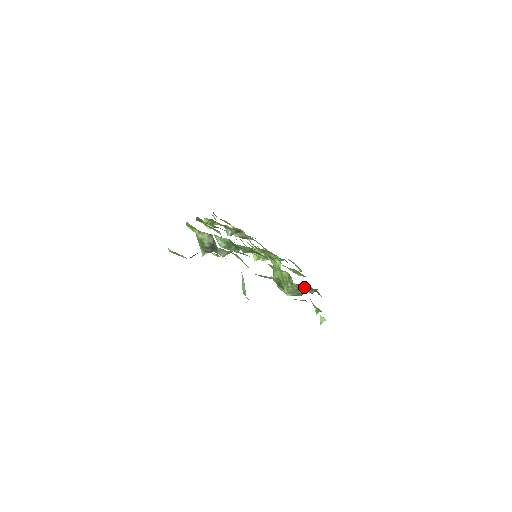
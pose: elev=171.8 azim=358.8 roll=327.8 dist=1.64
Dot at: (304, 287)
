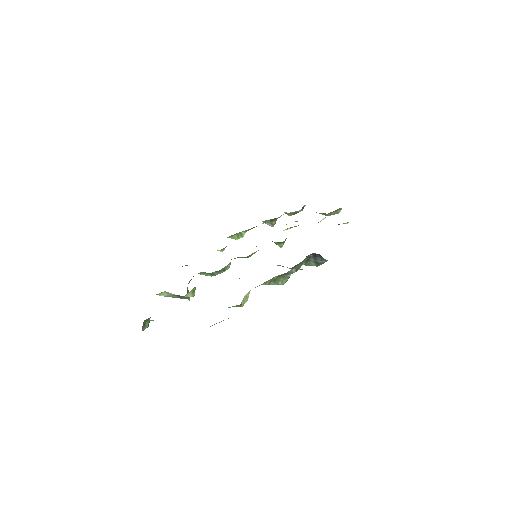
Dot at: occluded
